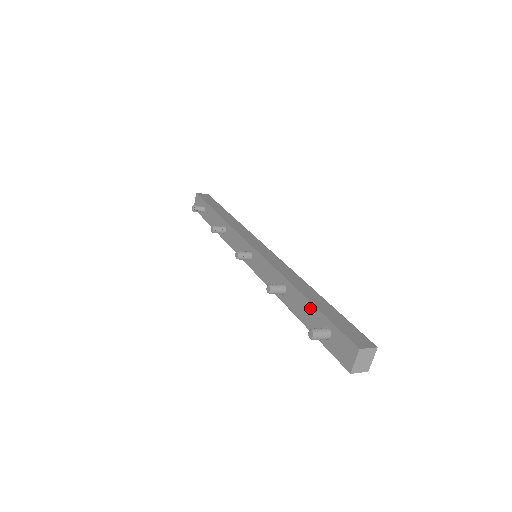
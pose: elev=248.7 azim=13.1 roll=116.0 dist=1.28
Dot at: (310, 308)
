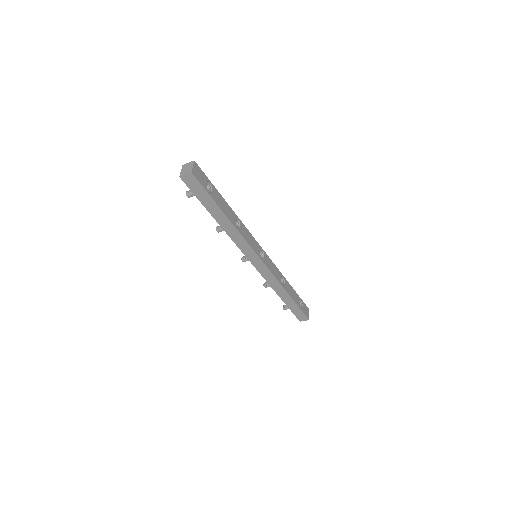
Dot at: occluded
